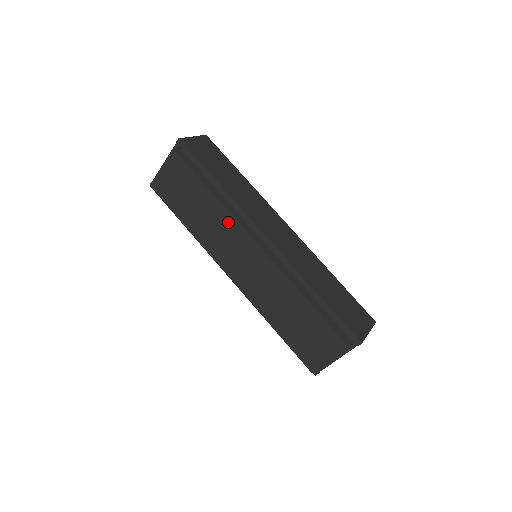
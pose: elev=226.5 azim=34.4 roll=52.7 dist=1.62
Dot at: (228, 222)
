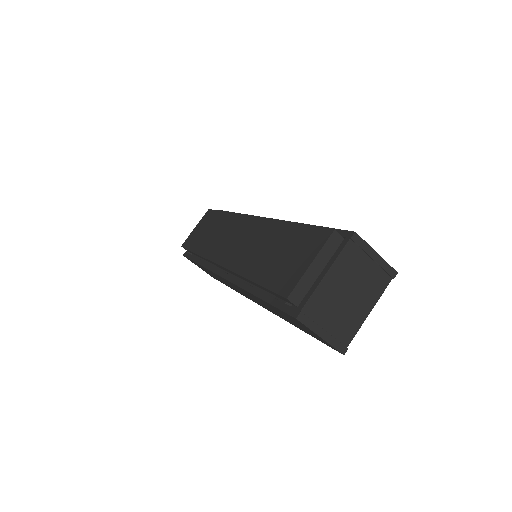
Dot at: (233, 221)
